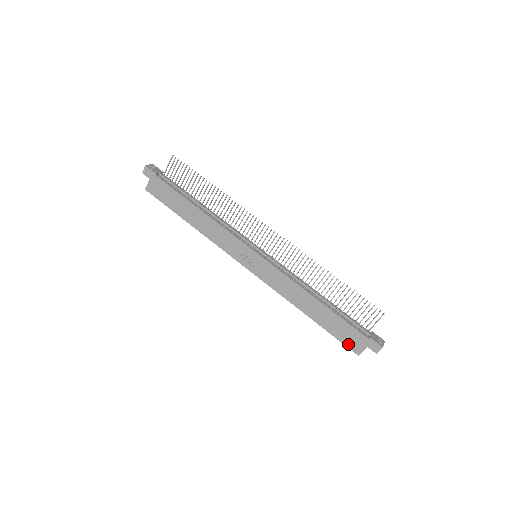
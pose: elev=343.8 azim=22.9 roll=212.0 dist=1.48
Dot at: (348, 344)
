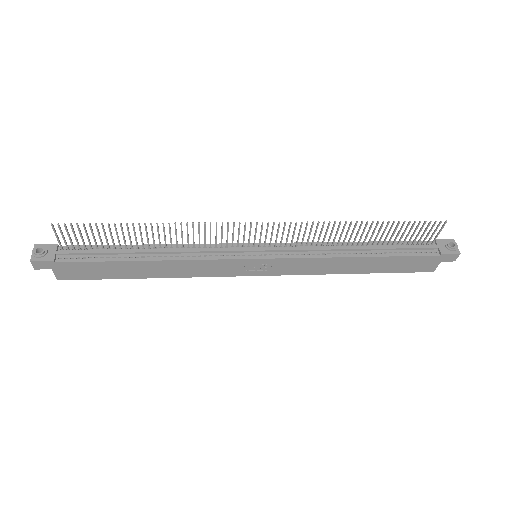
Dot at: (417, 270)
